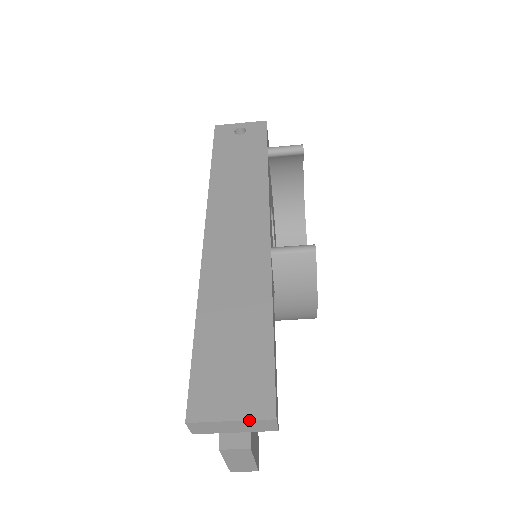
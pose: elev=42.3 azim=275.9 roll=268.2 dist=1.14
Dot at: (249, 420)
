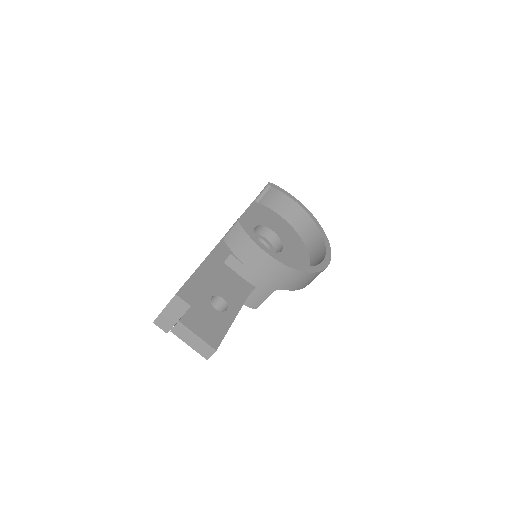
Dot at: (169, 303)
